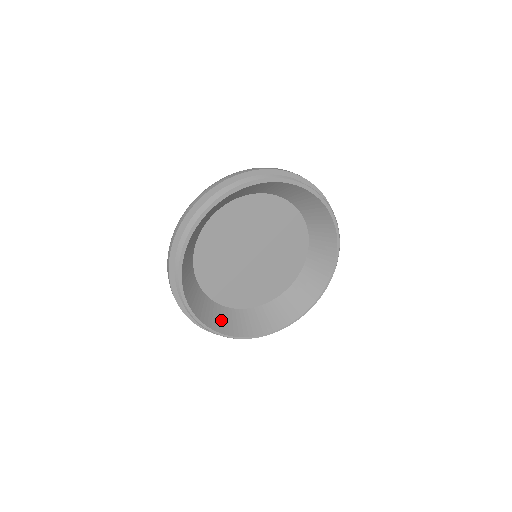
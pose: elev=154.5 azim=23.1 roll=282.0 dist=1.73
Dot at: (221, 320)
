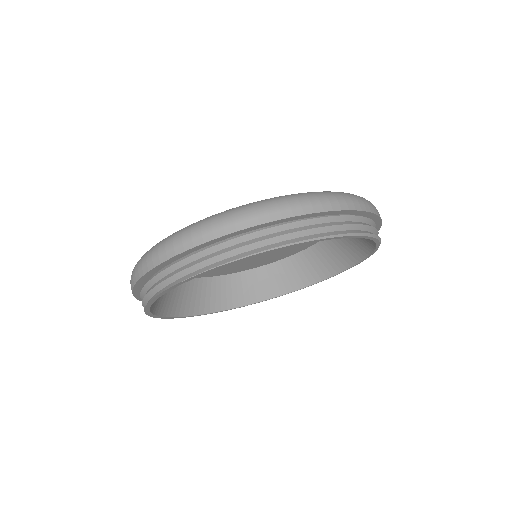
Dot at: (255, 287)
